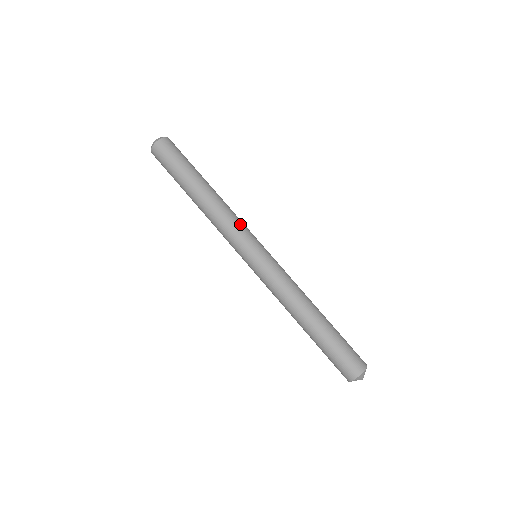
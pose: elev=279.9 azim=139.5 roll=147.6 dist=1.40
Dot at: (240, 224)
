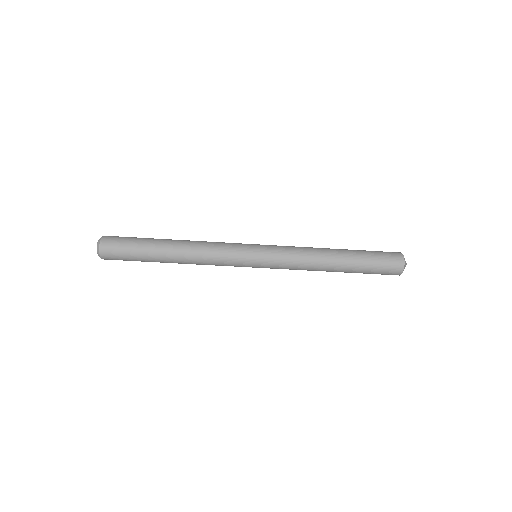
Dot at: (223, 253)
